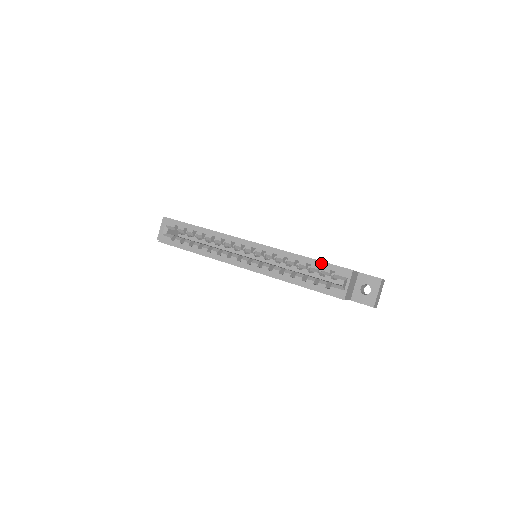
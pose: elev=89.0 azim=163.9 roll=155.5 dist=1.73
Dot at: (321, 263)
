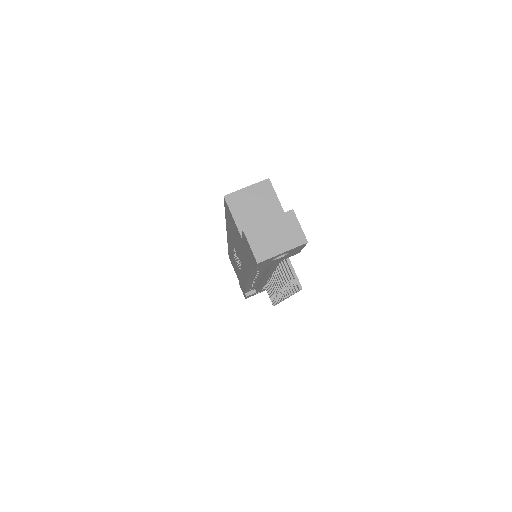
Dot at: occluded
